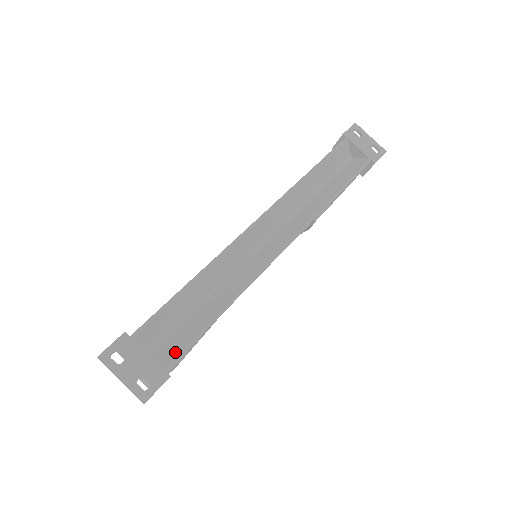
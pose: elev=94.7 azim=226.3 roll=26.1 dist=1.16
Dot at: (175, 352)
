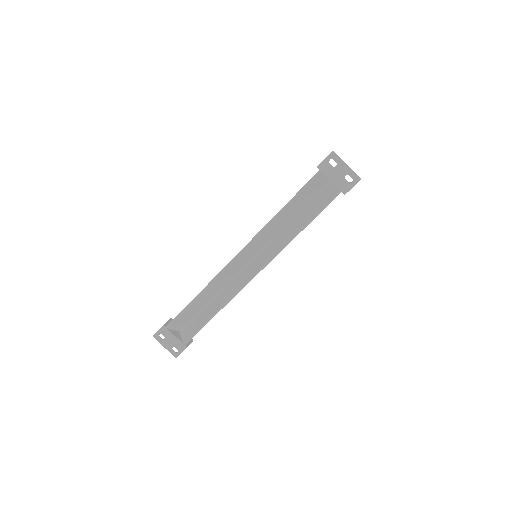
Dot at: (189, 336)
